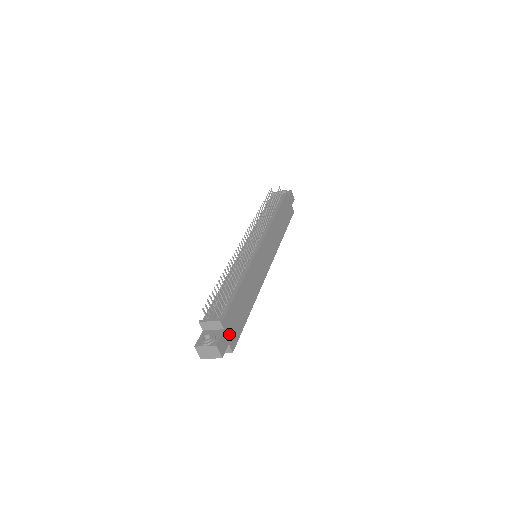
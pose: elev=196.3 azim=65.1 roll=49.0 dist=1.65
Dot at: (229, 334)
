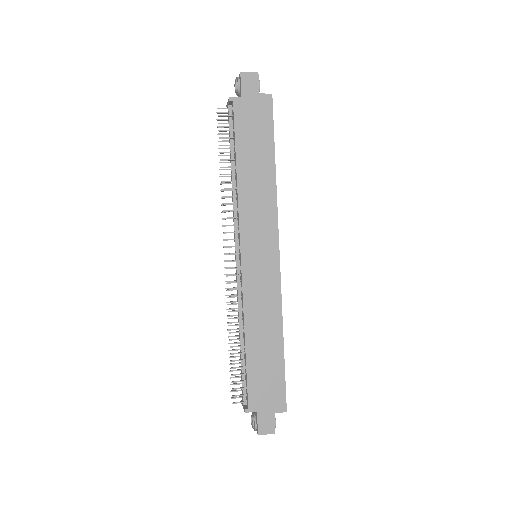
Dot at: (268, 406)
